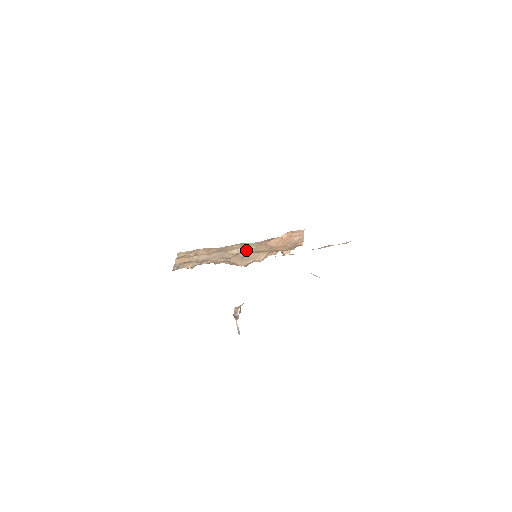
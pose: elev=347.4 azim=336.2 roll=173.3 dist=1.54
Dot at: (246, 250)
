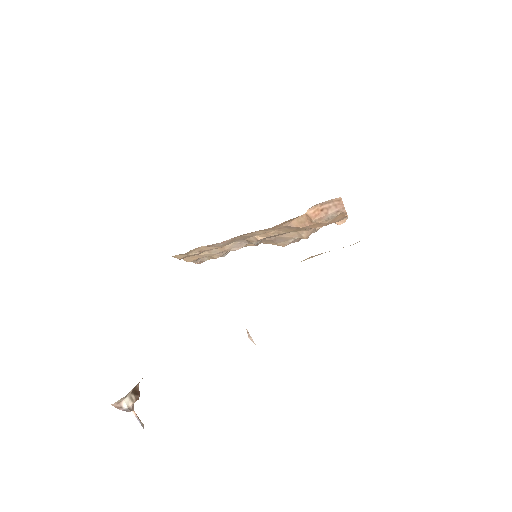
Dot at: (266, 236)
